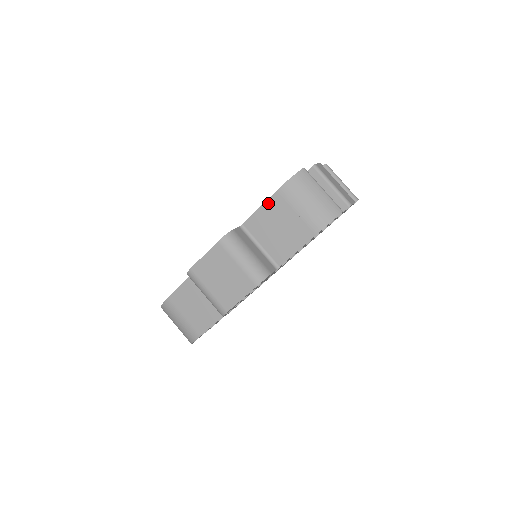
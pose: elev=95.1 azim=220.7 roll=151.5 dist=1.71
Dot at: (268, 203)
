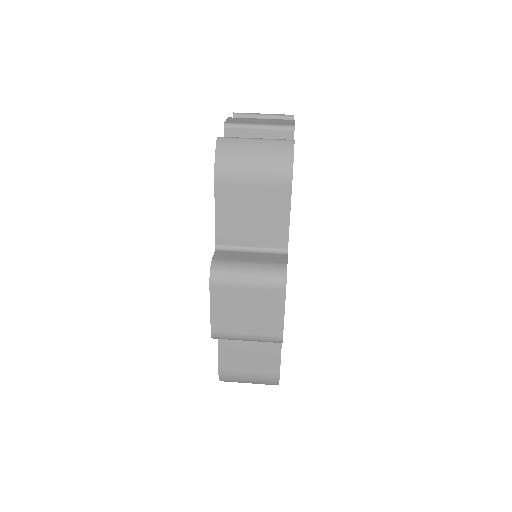
Dot at: (218, 203)
